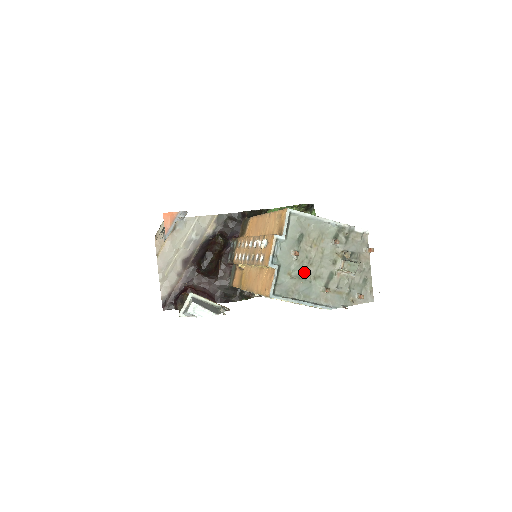
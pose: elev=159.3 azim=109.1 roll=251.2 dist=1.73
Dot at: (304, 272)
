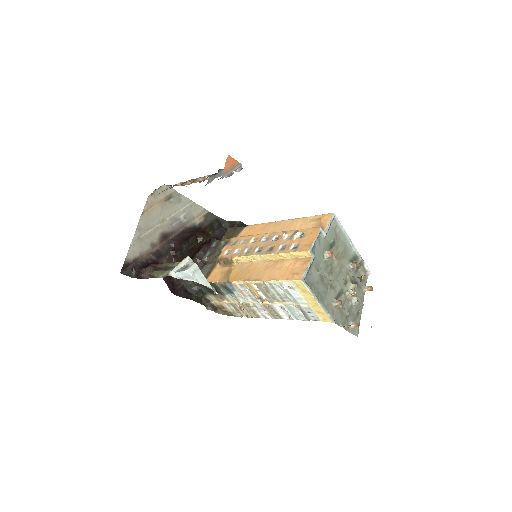
Dot at: (326, 276)
